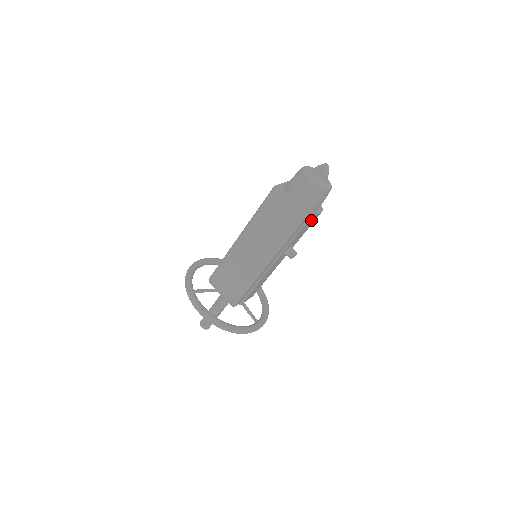
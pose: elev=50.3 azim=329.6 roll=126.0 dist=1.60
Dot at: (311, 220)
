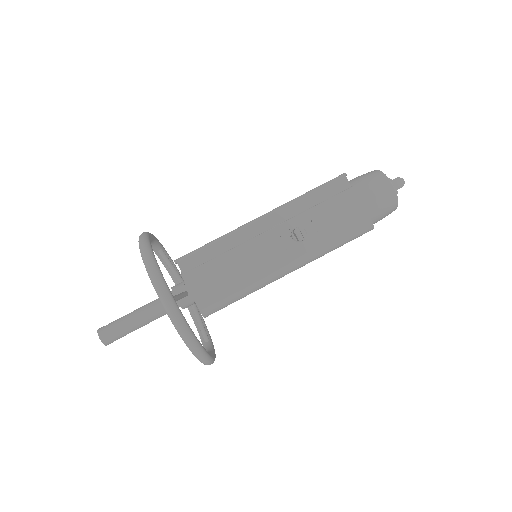
Dot at: (351, 206)
